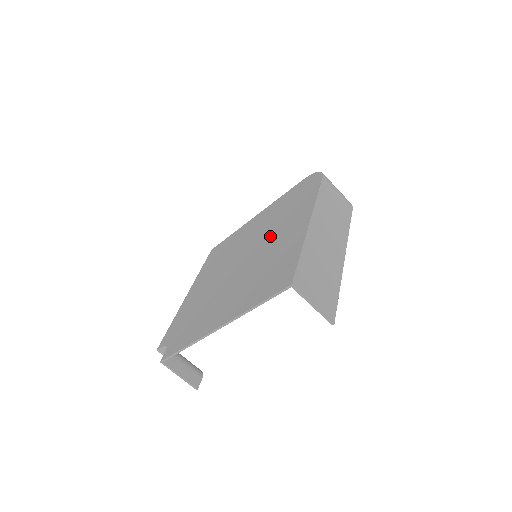
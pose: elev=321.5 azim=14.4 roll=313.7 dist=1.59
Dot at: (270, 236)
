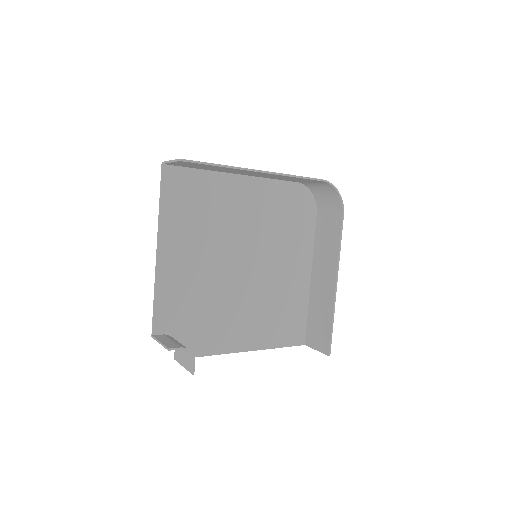
Dot at: (252, 227)
